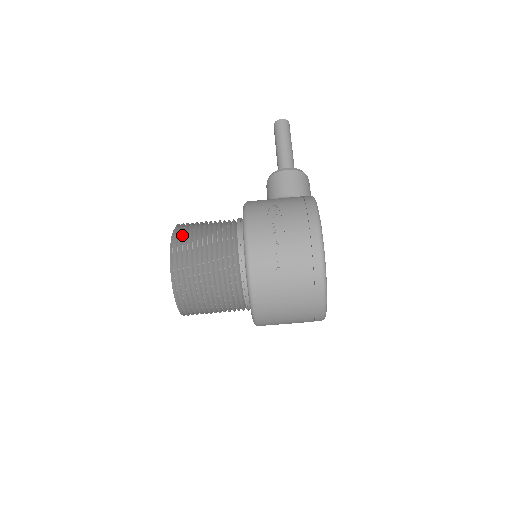
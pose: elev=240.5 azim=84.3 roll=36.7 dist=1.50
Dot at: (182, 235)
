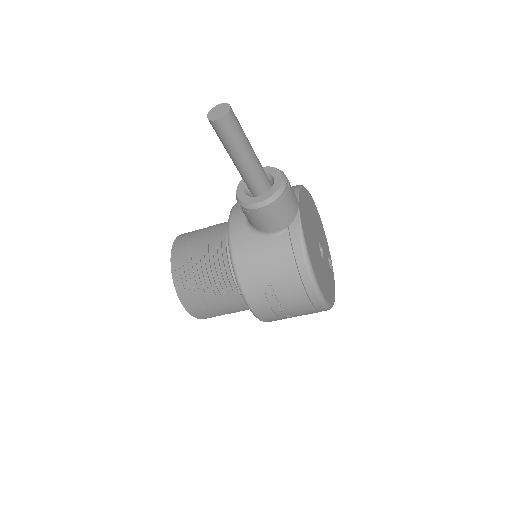
Dot at: (189, 299)
